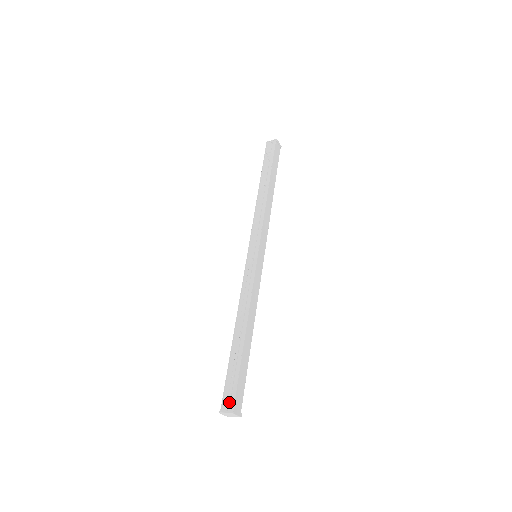
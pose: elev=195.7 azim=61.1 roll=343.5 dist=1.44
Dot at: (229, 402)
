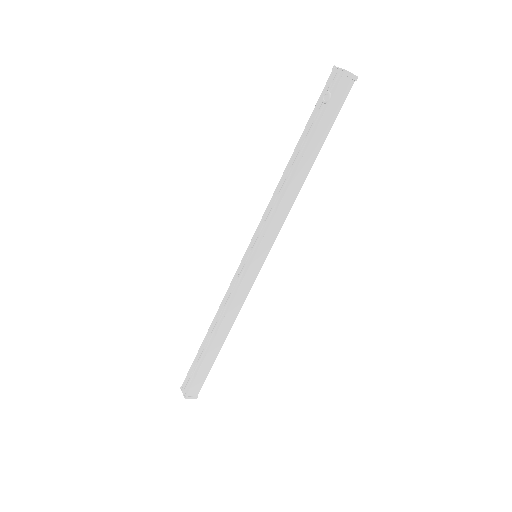
Dot at: (186, 388)
